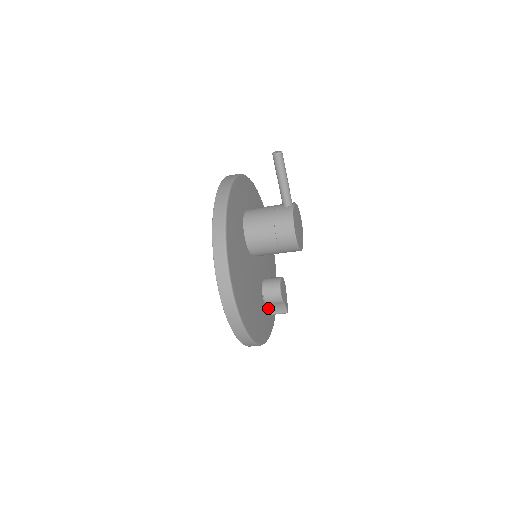
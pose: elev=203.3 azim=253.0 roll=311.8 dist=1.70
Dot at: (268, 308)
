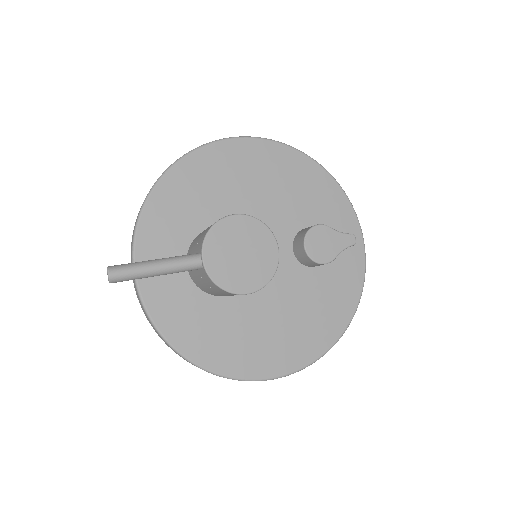
Dot at: occluded
